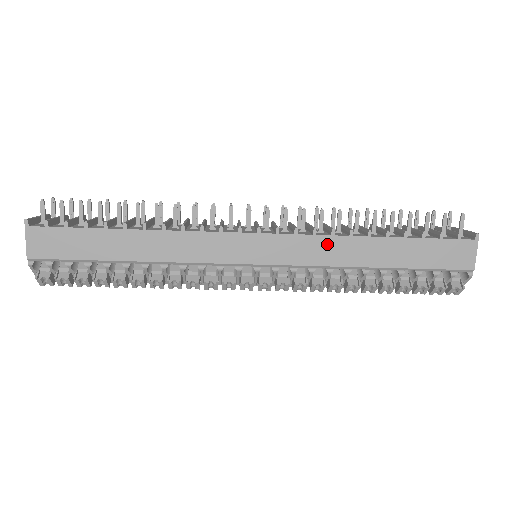
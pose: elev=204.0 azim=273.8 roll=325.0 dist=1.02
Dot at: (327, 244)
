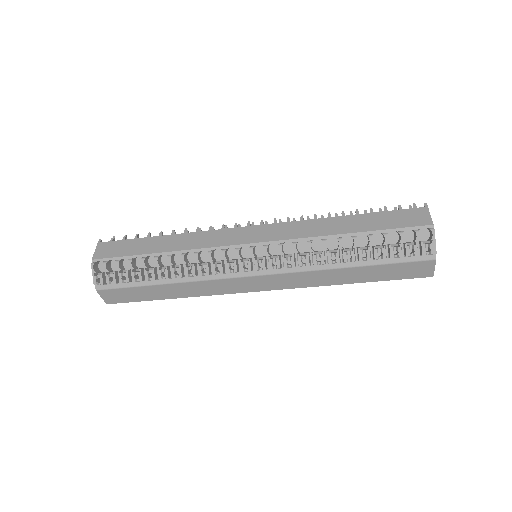
Dot at: (304, 225)
